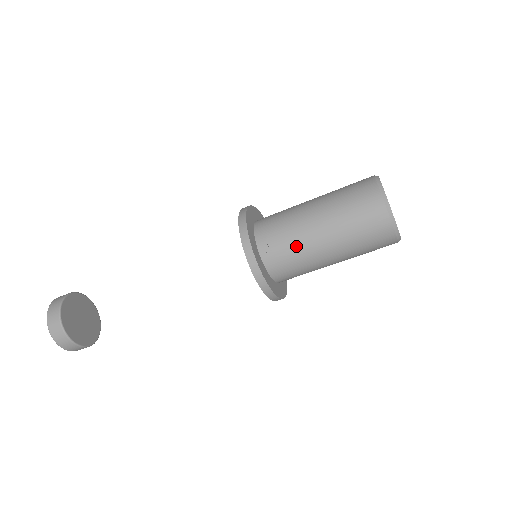
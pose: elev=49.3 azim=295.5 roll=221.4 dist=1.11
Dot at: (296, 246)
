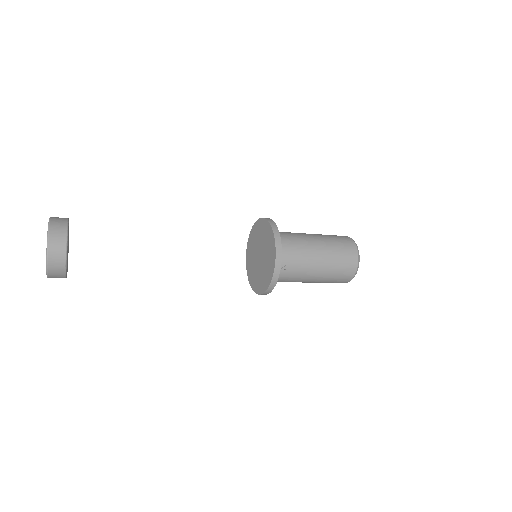
Dot at: (299, 272)
